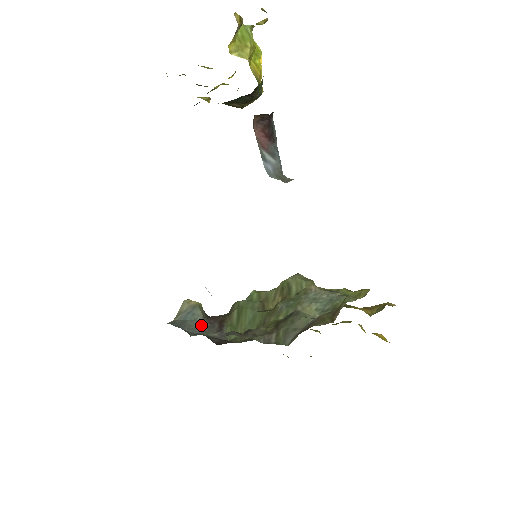
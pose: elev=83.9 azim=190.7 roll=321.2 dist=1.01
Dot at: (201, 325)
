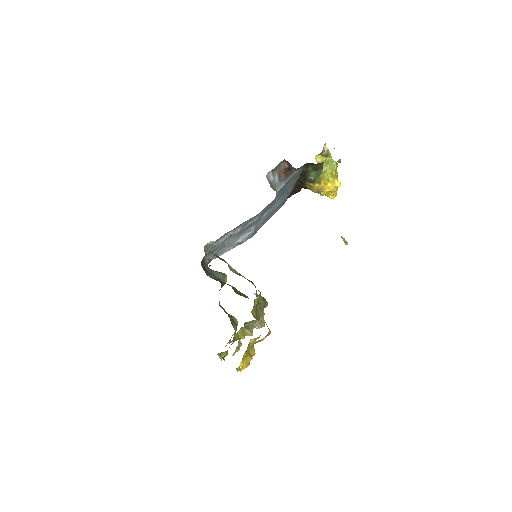
Dot at: (213, 274)
